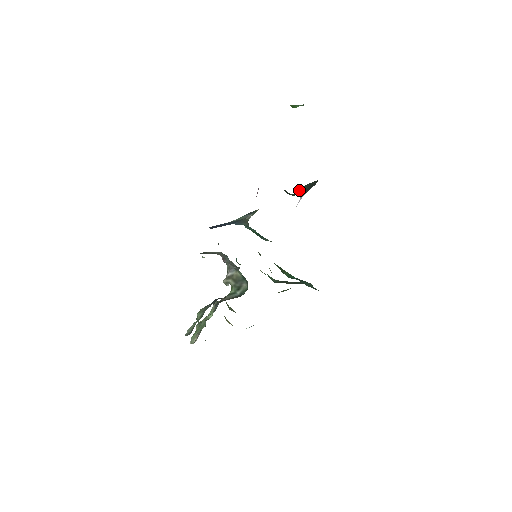
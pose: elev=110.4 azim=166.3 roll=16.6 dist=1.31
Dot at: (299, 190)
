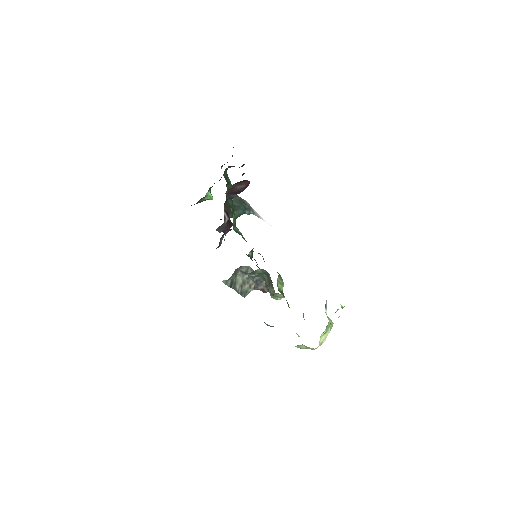
Dot at: (245, 213)
